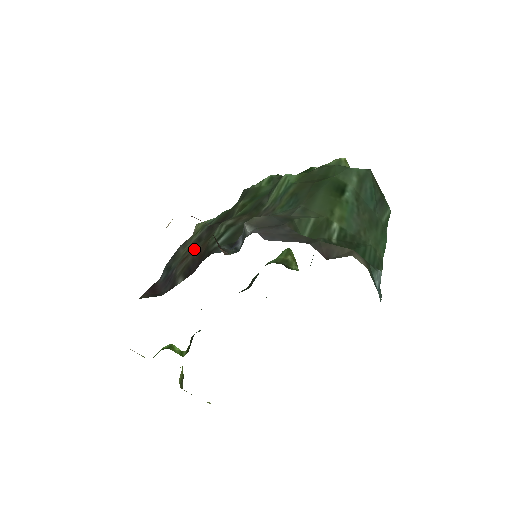
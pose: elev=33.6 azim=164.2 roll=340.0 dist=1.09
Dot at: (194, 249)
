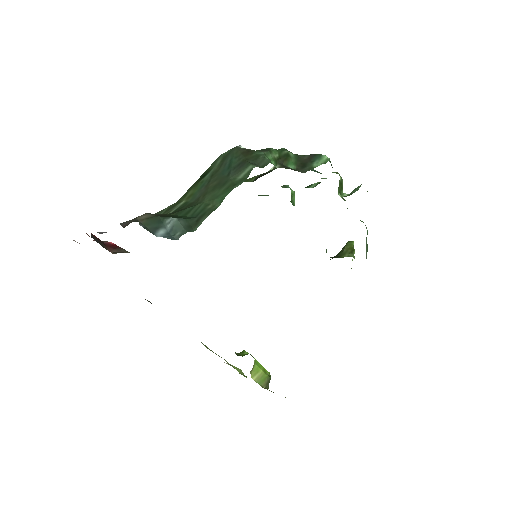
Dot at: occluded
